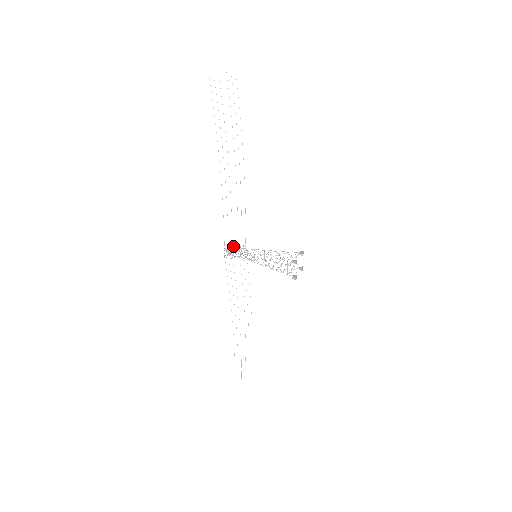
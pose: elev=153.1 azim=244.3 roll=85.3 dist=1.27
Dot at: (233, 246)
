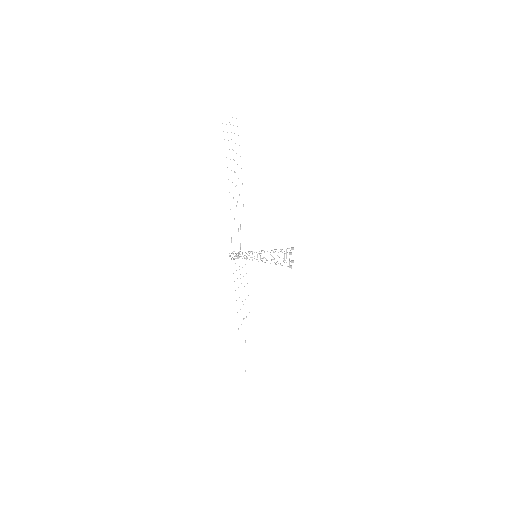
Dot at: occluded
